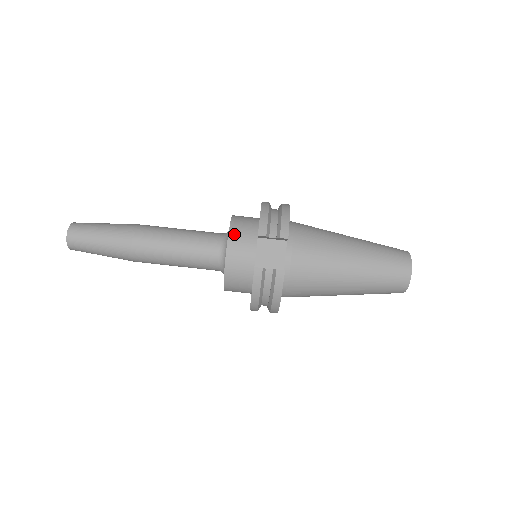
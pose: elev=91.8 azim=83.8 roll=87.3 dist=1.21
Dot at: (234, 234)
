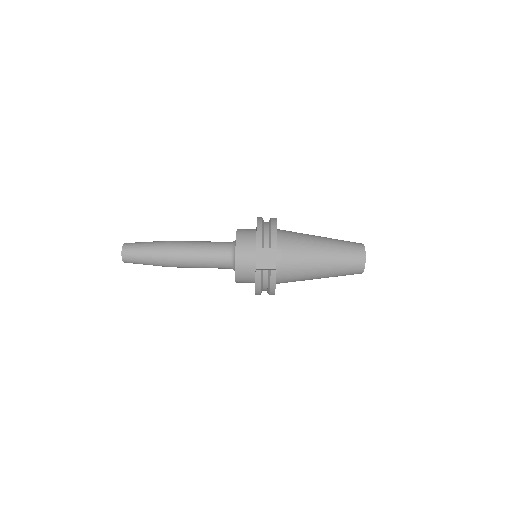
Dot at: (239, 246)
